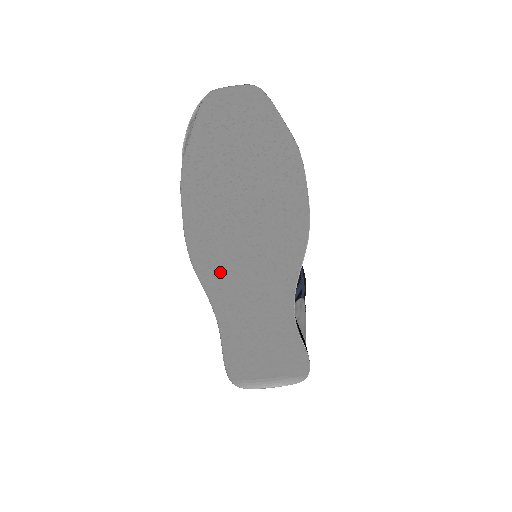
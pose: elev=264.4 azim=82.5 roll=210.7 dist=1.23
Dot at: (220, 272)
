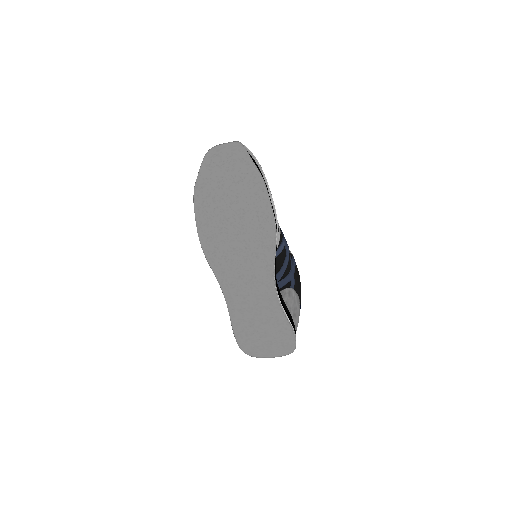
Dot at: (222, 260)
